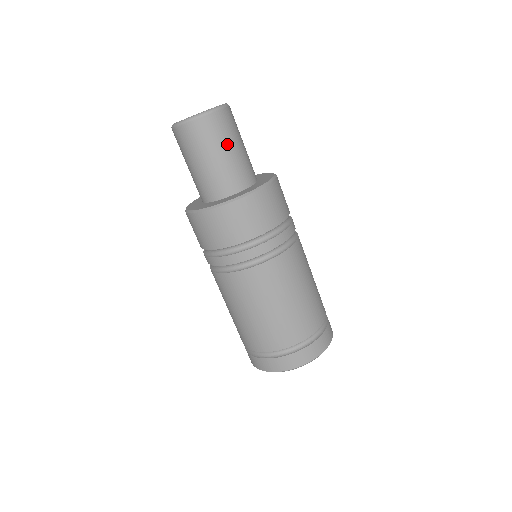
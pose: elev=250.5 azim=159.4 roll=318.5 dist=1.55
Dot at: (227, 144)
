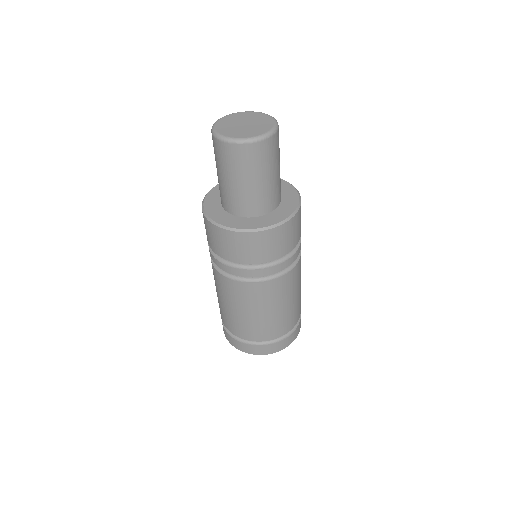
Dot at: (241, 176)
